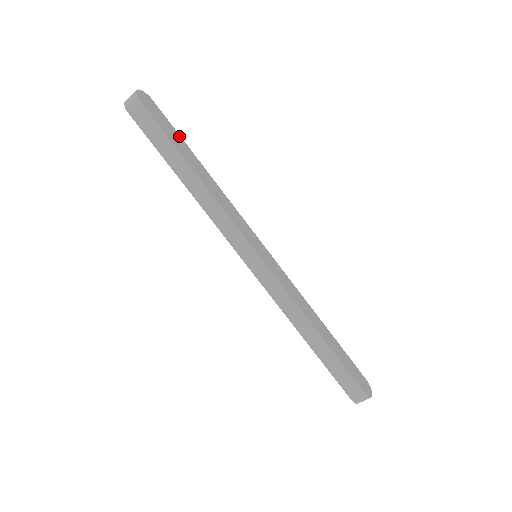
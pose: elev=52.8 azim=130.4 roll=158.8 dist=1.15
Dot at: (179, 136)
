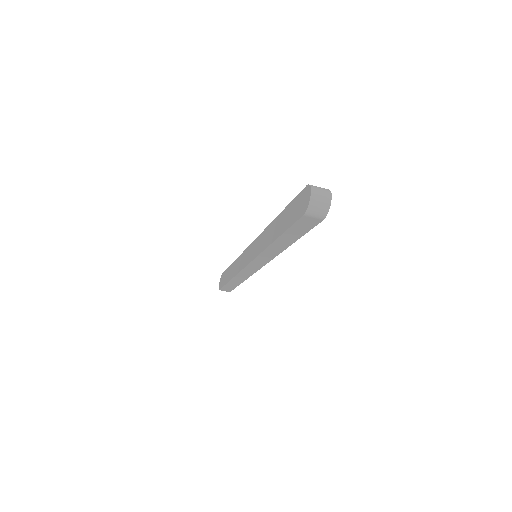
Dot at: occluded
